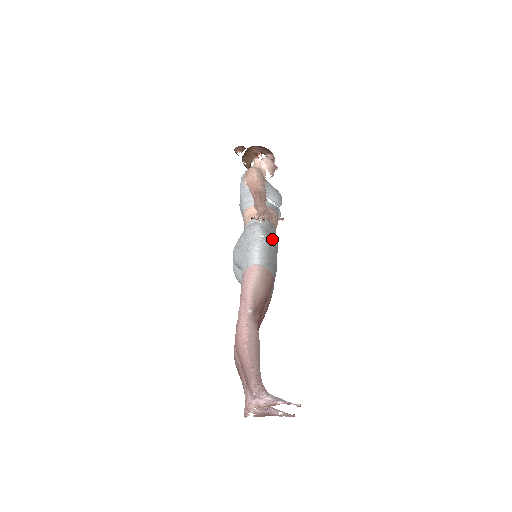
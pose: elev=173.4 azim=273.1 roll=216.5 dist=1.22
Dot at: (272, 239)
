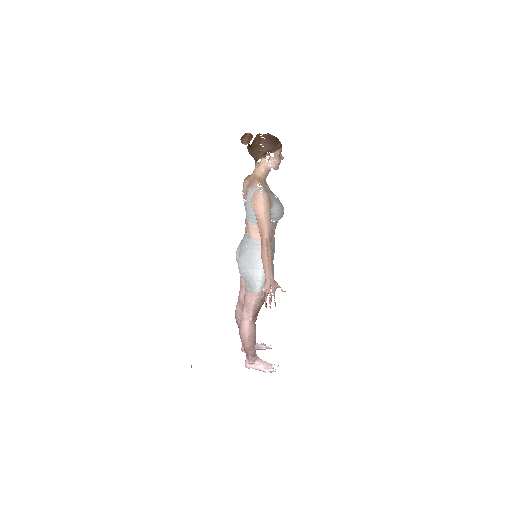
Dot at: (272, 260)
